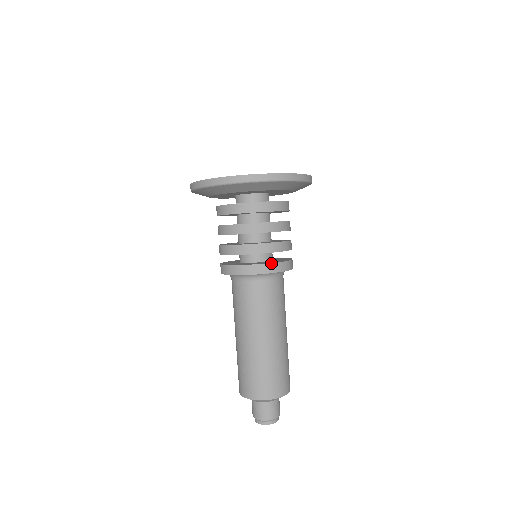
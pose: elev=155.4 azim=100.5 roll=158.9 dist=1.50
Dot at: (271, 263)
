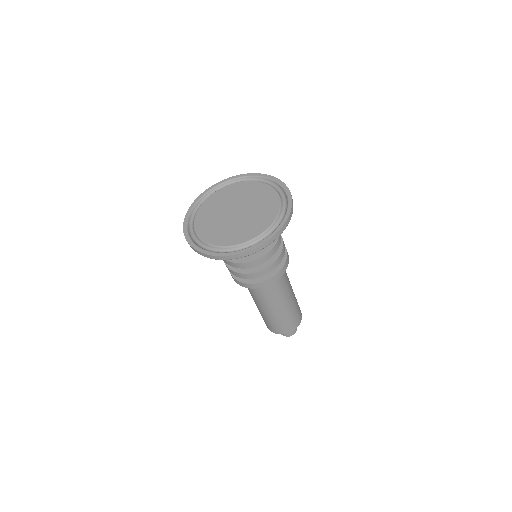
Dot at: (279, 272)
